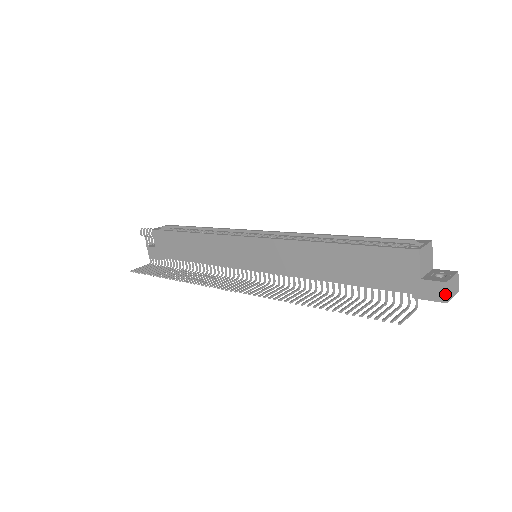
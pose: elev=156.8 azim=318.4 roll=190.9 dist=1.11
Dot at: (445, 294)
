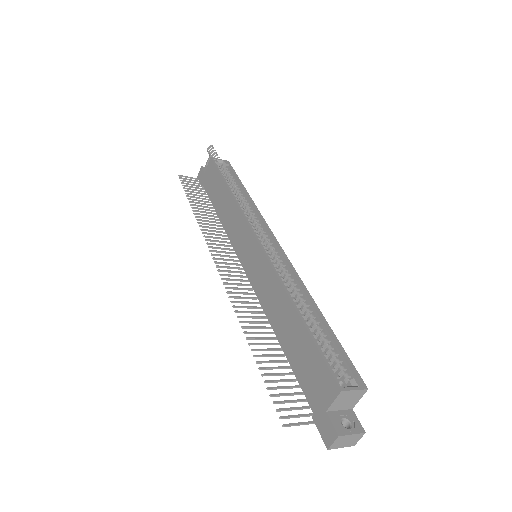
Dot at: (331, 442)
